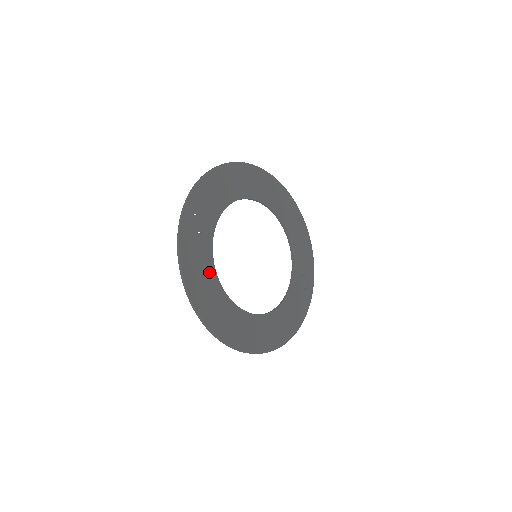
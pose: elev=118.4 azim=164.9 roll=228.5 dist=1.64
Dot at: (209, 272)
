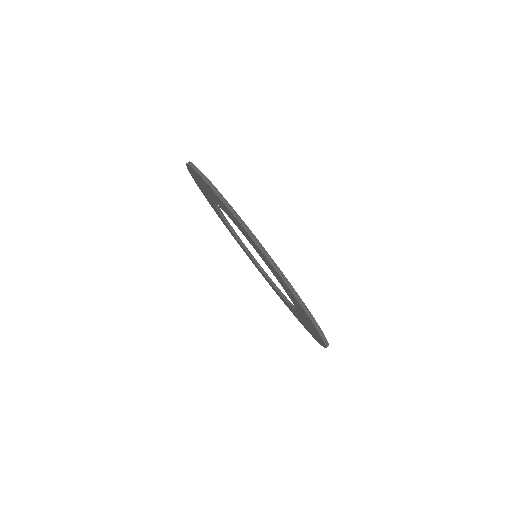
Dot at: occluded
